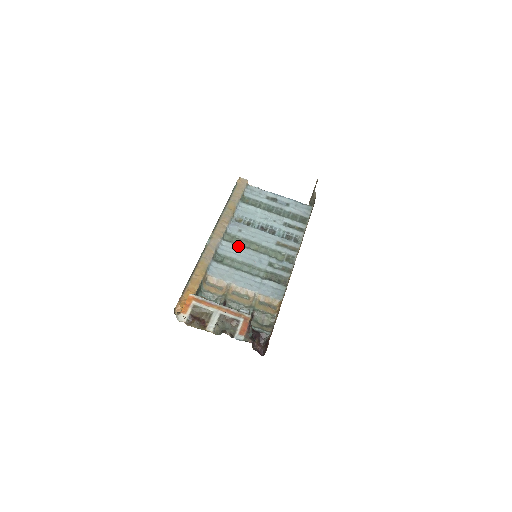
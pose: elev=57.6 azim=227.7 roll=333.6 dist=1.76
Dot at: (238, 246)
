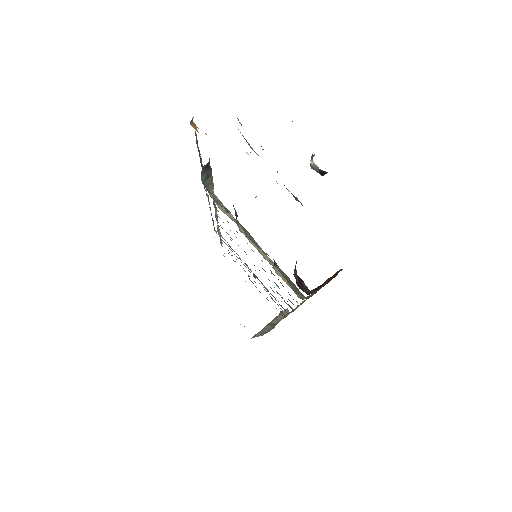
Dot at: occluded
